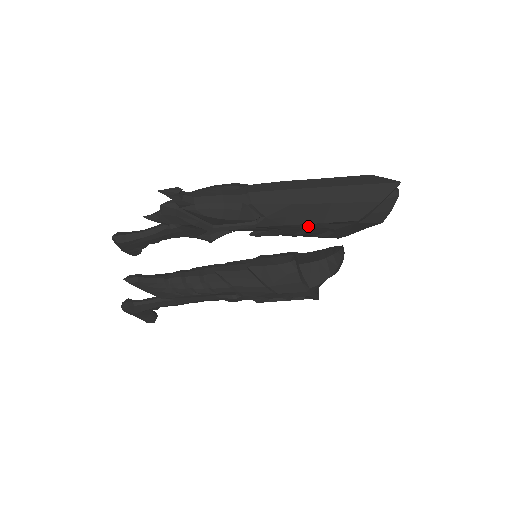
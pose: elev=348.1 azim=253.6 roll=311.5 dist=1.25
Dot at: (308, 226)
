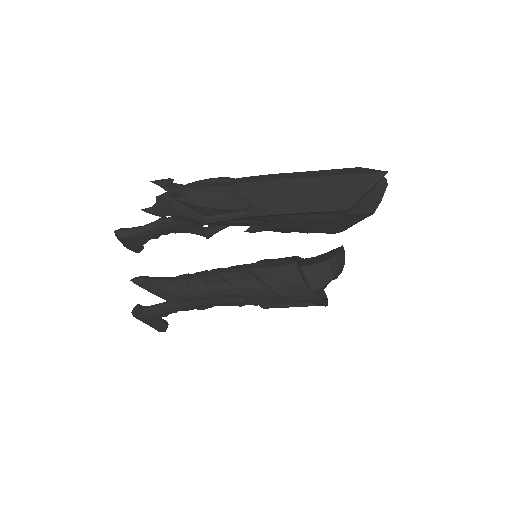
Dot at: (299, 217)
